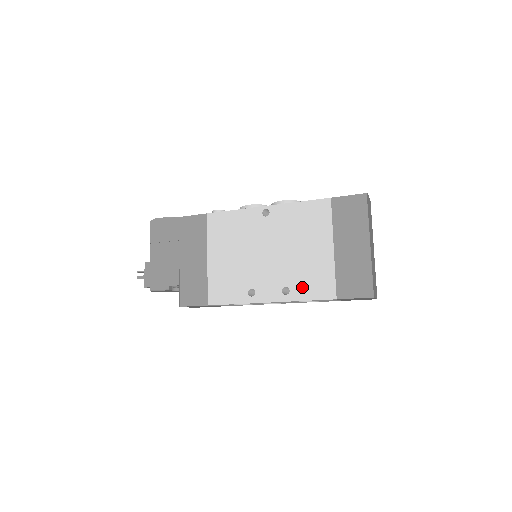
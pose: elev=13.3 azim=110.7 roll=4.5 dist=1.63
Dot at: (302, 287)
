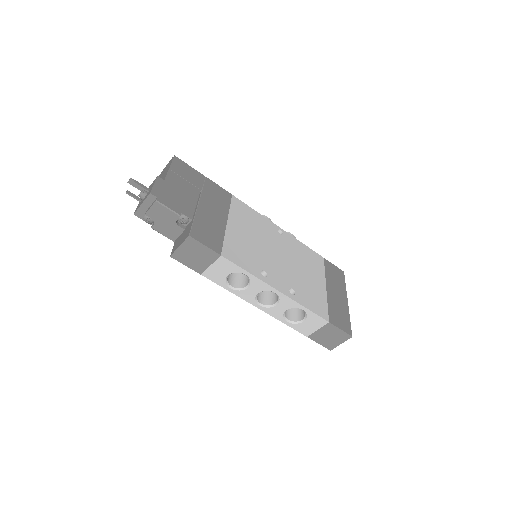
Dot at: (305, 297)
